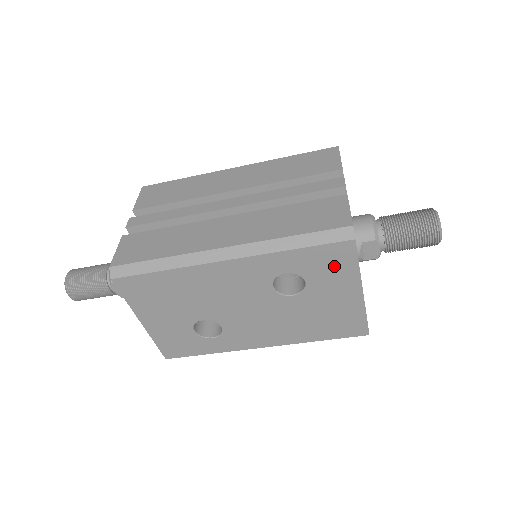
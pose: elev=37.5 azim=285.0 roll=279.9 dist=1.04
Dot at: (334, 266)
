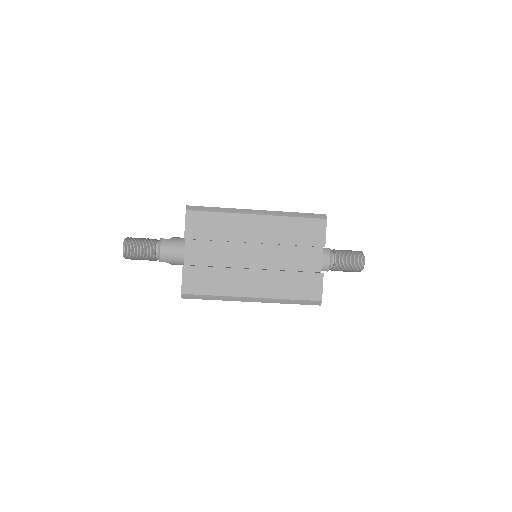
Dot at: occluded
